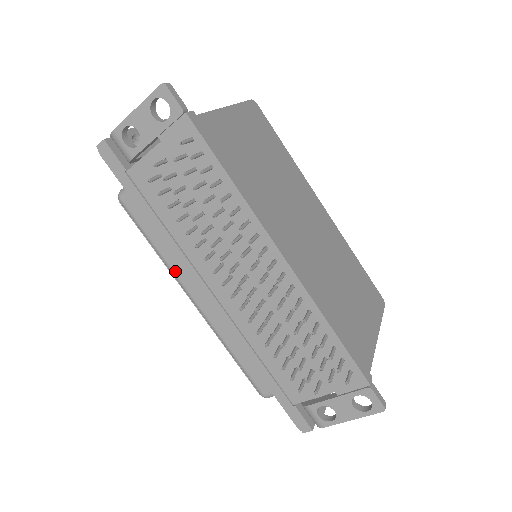
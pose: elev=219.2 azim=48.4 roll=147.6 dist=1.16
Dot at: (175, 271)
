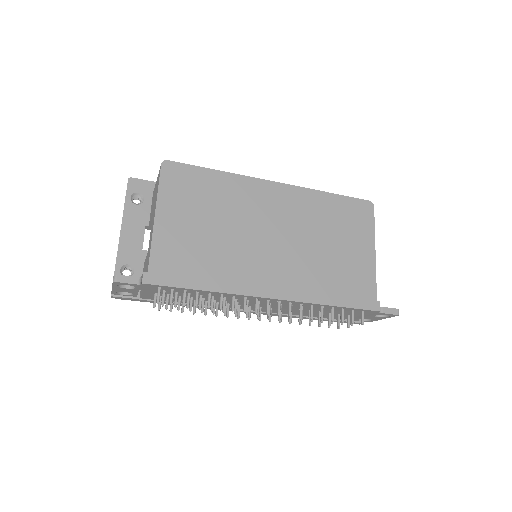
Dot at: occluded
